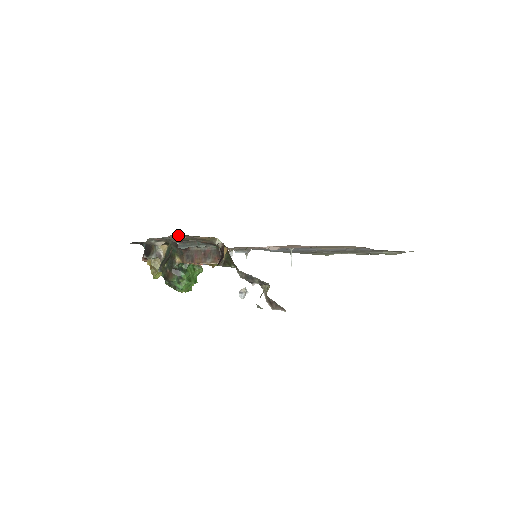
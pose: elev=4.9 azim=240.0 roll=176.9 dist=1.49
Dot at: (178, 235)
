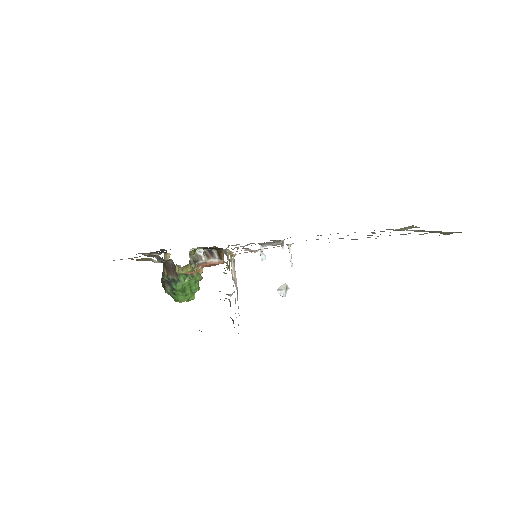
Dot at: occluded
